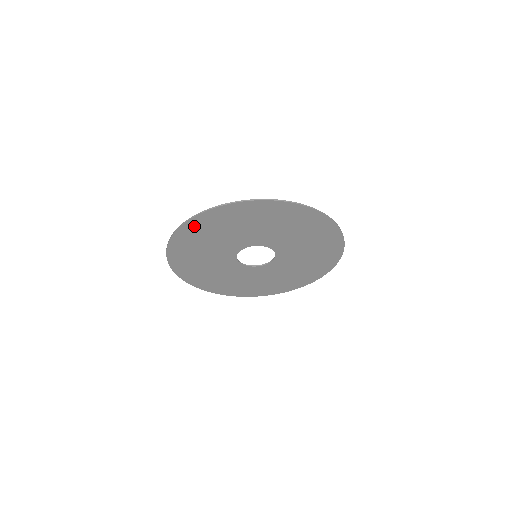
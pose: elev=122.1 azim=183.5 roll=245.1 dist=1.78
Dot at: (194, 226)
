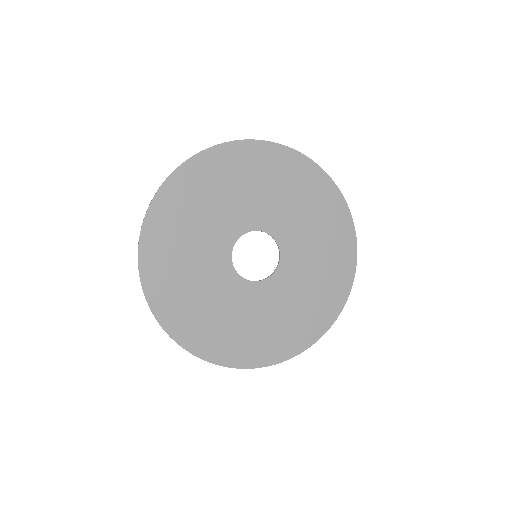
Dot at: (217, 159)
